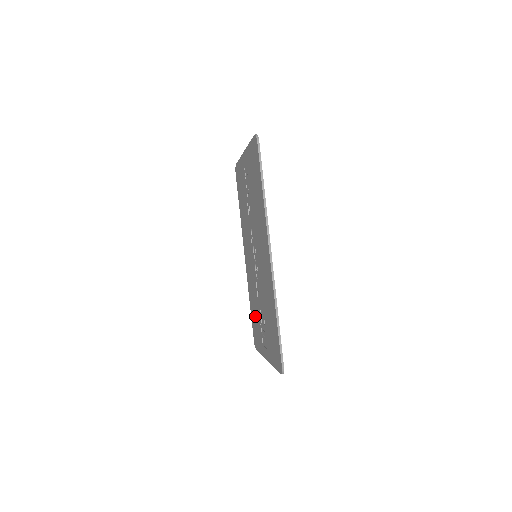
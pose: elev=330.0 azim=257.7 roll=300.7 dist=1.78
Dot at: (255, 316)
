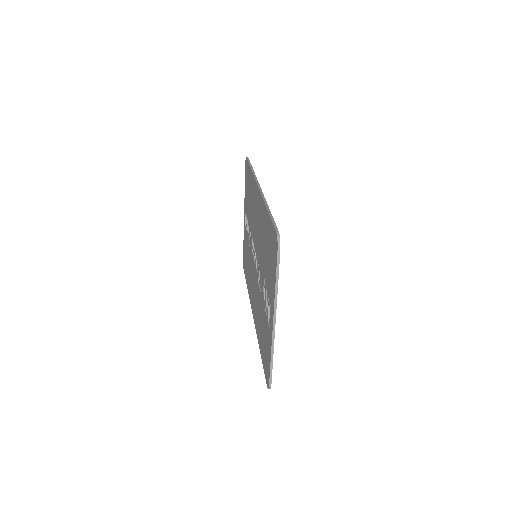
Dot at: (262, 332)
